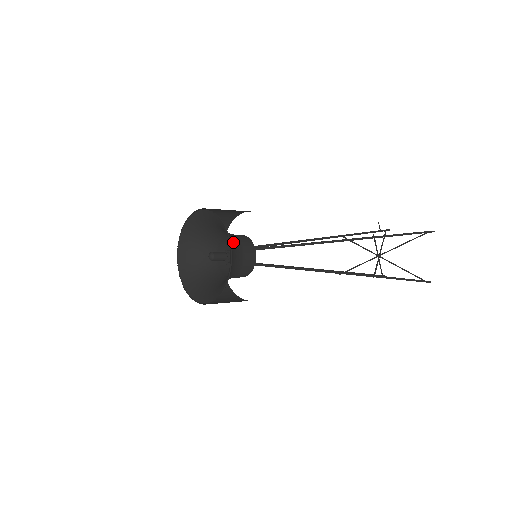
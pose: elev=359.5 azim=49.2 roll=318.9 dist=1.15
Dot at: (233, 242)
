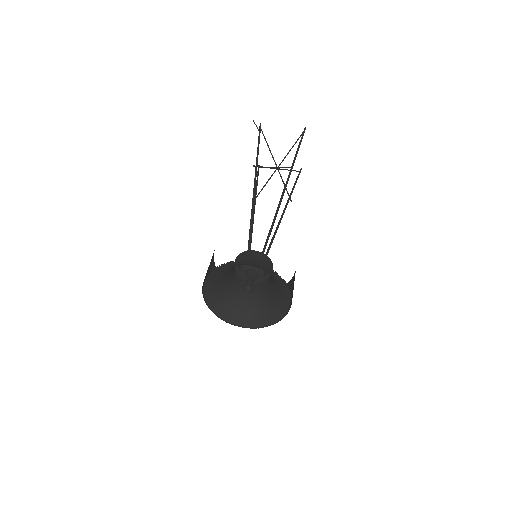
Dot at: occluded
